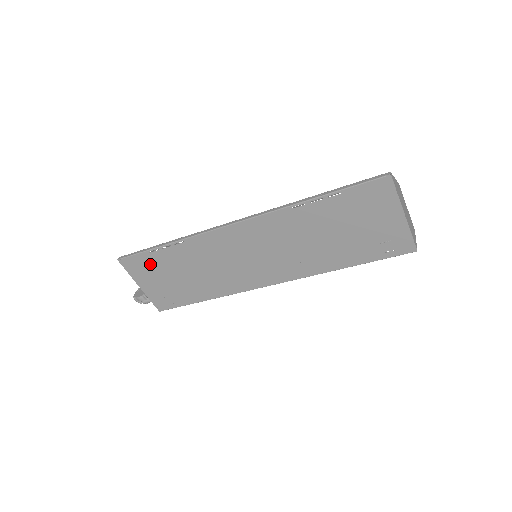
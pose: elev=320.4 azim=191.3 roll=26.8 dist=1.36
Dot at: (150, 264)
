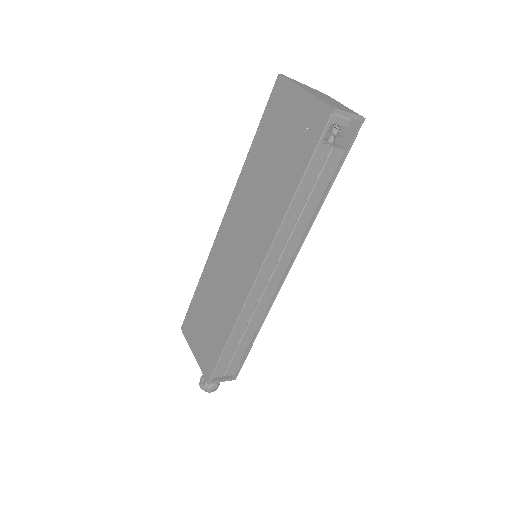
Dot at: (195, 317)
